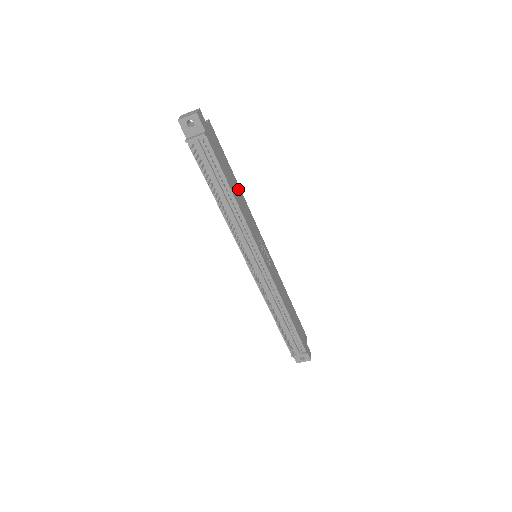
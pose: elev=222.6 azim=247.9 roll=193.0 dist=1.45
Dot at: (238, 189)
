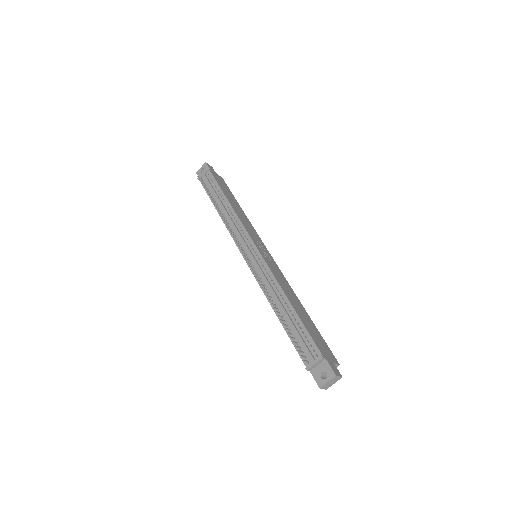
Dot at: (240, 210)
